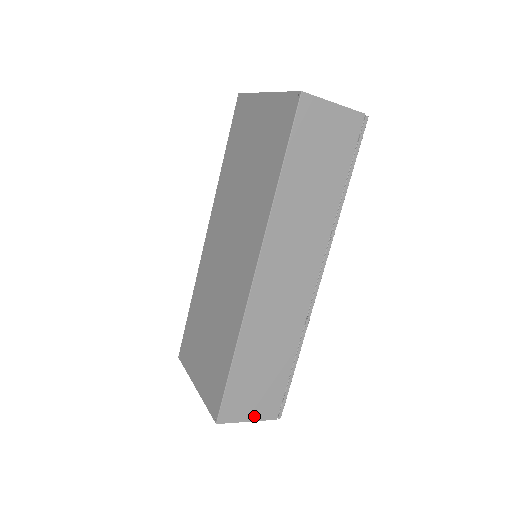
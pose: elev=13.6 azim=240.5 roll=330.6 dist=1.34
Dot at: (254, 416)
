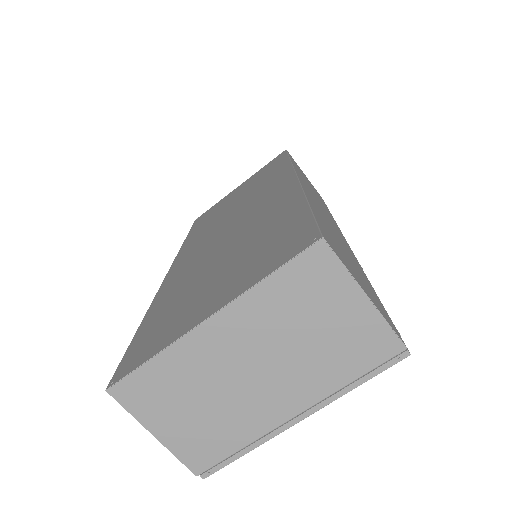
Dot at: (370, 299)
